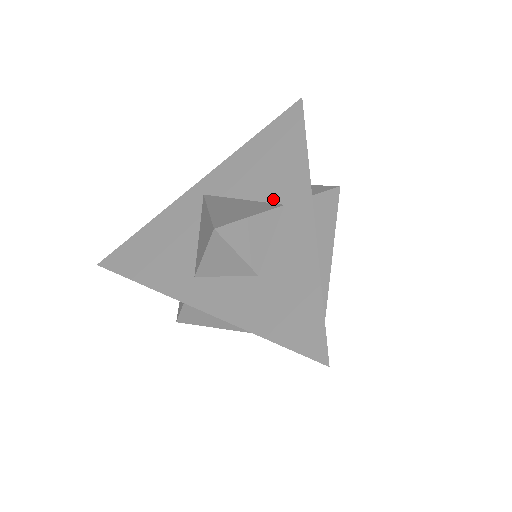
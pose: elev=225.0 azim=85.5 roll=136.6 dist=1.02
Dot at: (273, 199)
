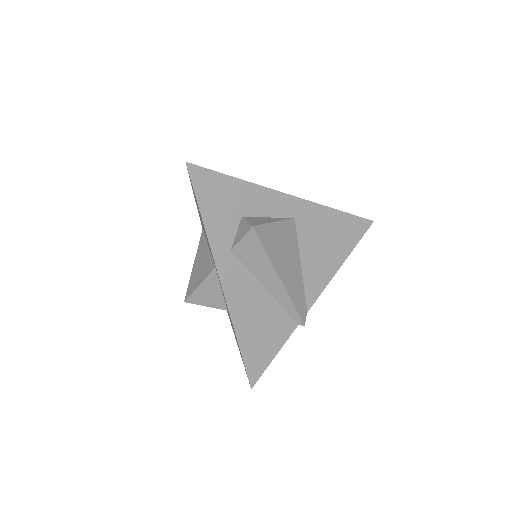
Dot at: (212, 258)
